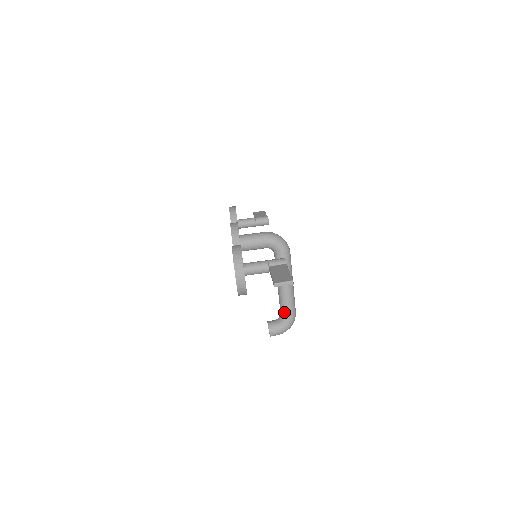
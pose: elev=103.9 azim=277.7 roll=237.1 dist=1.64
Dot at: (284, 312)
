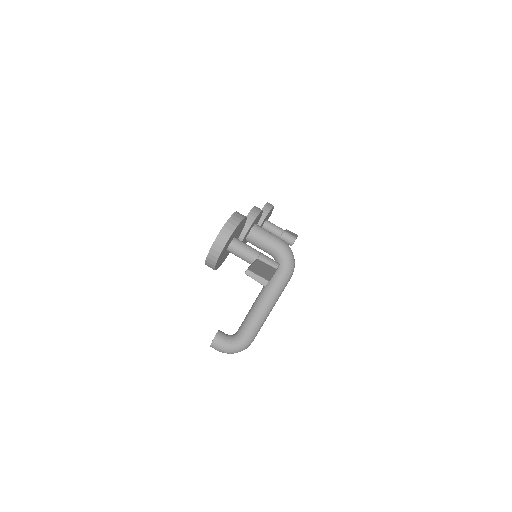
Dot at: (241, 332)
